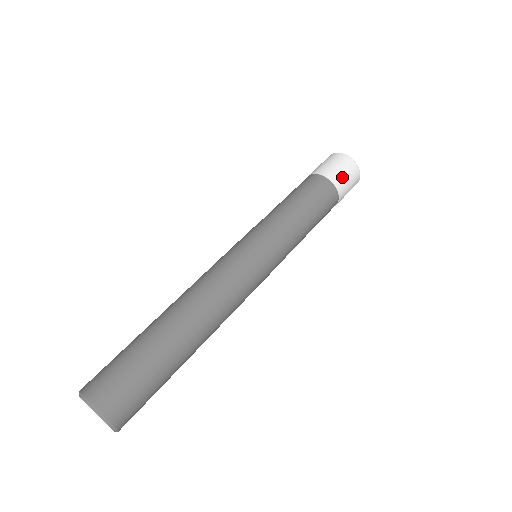
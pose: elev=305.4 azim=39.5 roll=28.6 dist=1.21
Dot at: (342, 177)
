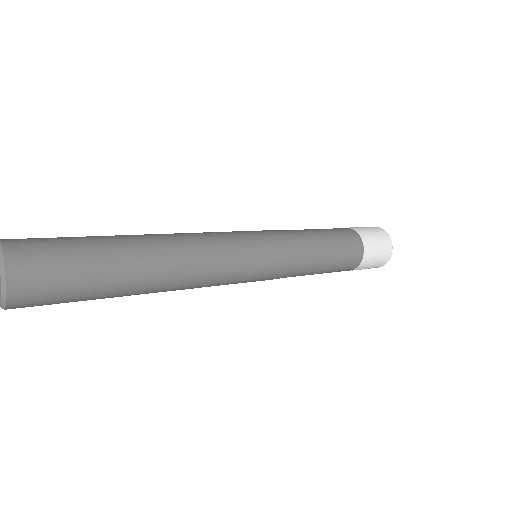
Dot at: (368, 232)
